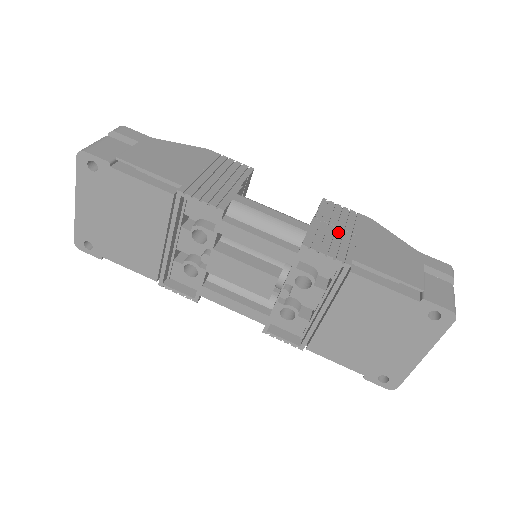
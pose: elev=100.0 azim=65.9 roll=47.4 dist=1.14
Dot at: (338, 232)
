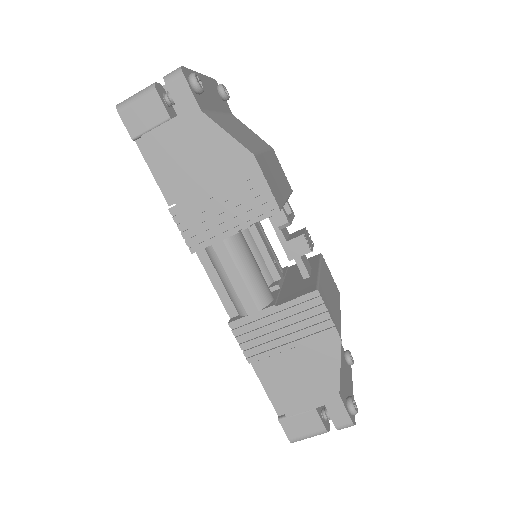
Dot at: (279, 333)
